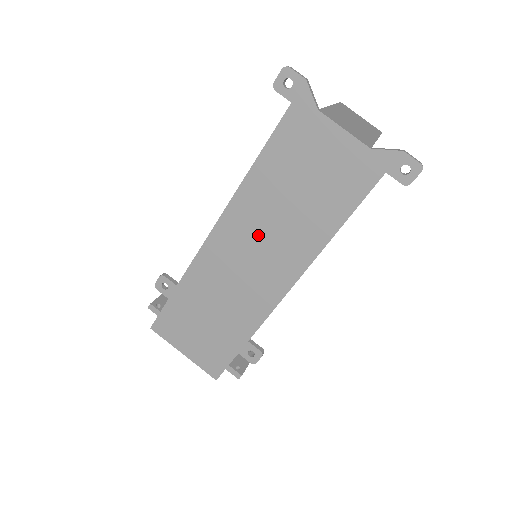
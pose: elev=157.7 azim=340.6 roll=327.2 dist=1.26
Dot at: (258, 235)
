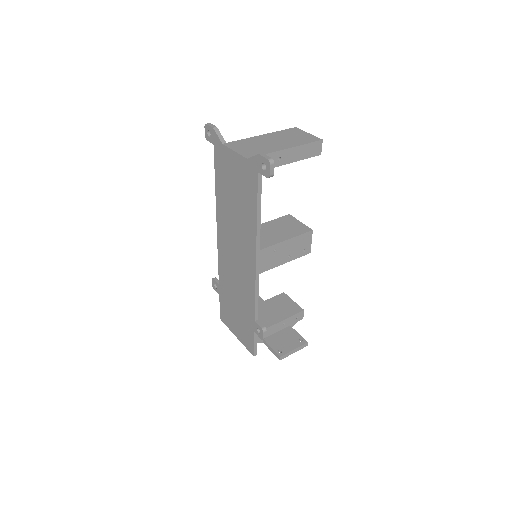
Dot at: (232, 238)
